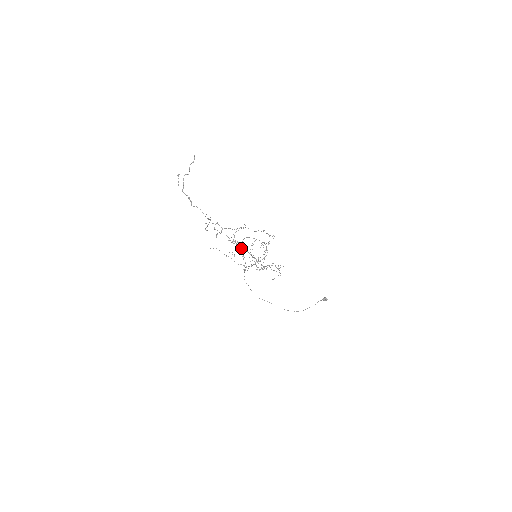
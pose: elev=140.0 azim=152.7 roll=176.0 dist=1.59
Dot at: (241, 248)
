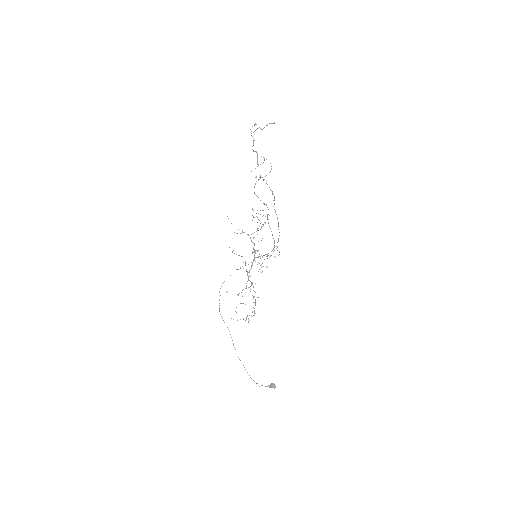
Dot at: occluded
